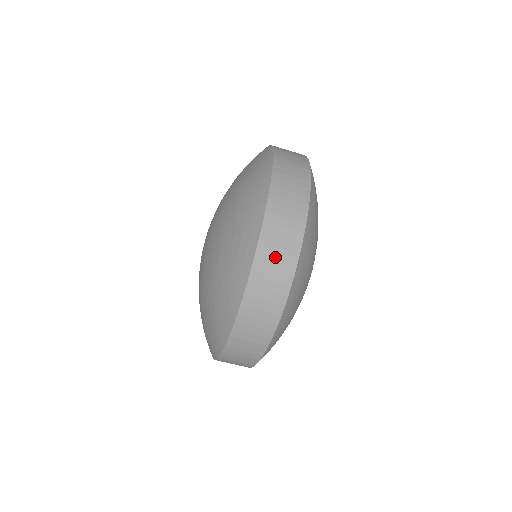
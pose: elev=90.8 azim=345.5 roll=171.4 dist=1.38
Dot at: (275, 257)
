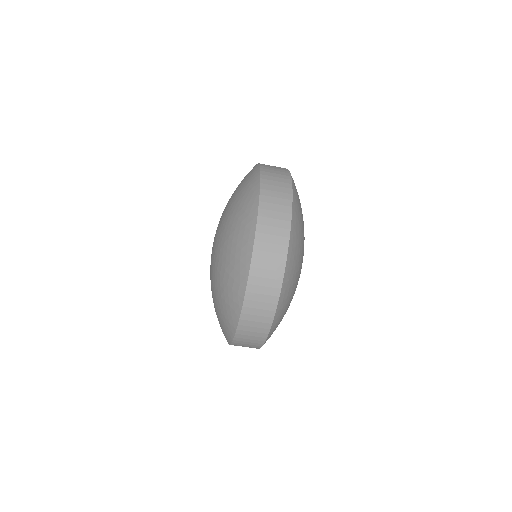
Dot at: (260, 300)
